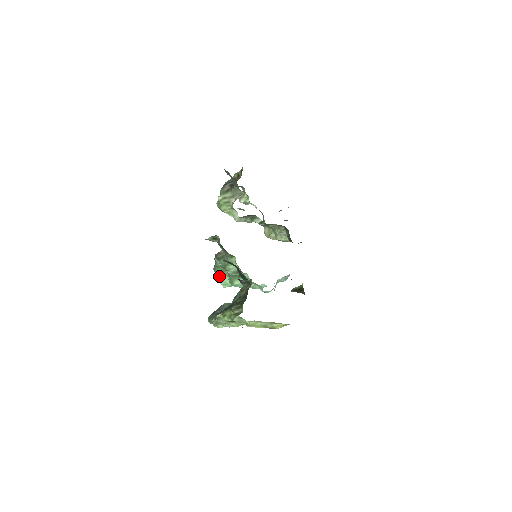
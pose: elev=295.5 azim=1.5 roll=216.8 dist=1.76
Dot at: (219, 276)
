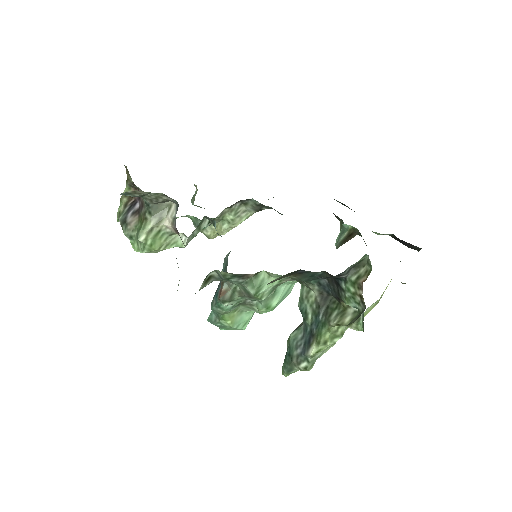
Dot at: (233, 322)
